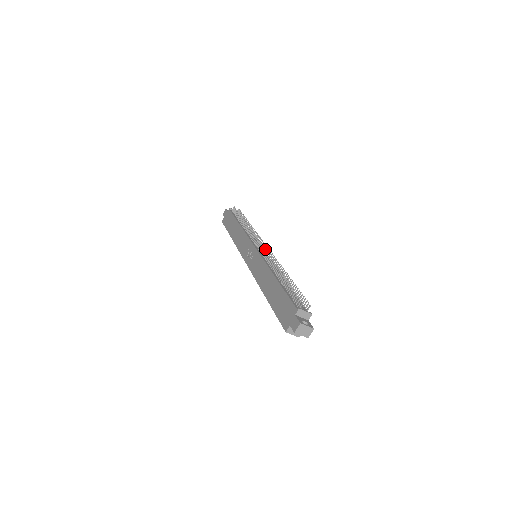
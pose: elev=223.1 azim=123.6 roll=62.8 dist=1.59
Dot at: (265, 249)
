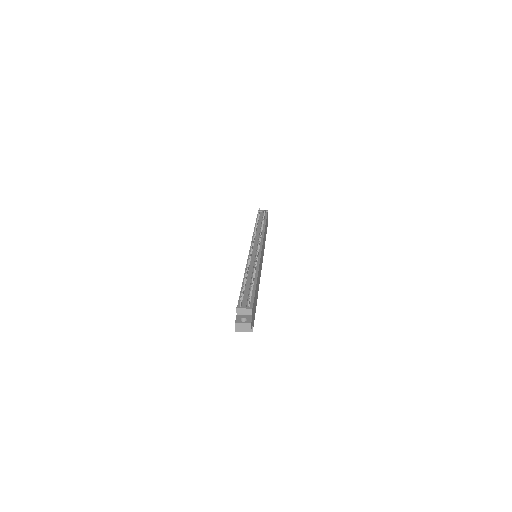
Dot at: occluded
